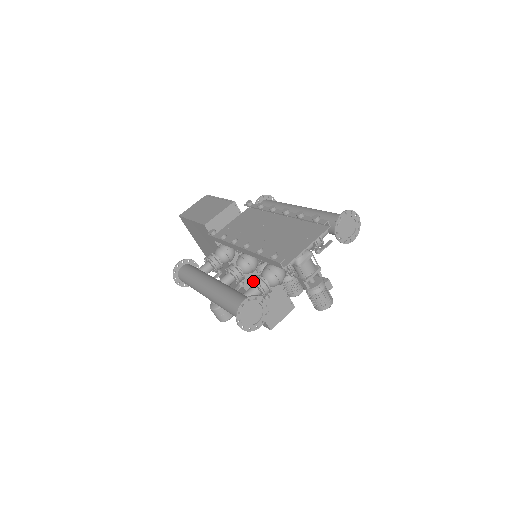
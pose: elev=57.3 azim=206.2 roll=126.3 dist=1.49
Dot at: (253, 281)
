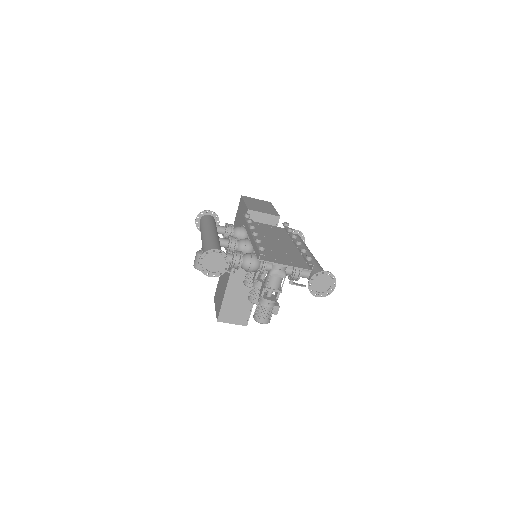
Dot at: (235, 251)
